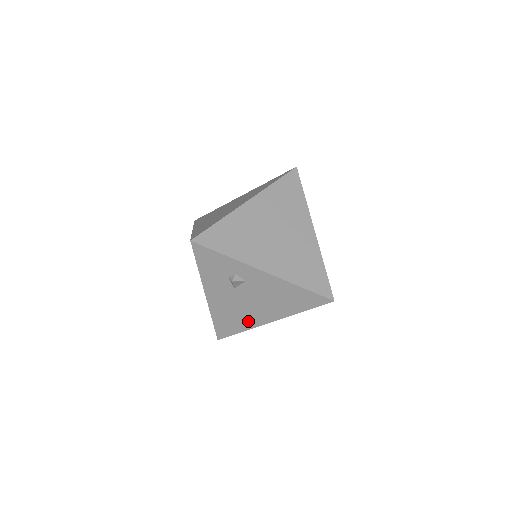
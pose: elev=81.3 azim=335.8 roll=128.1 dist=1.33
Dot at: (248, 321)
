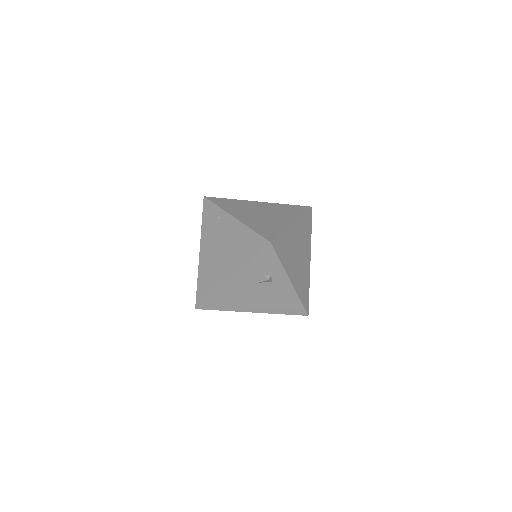
Dot at: (237, 306)
